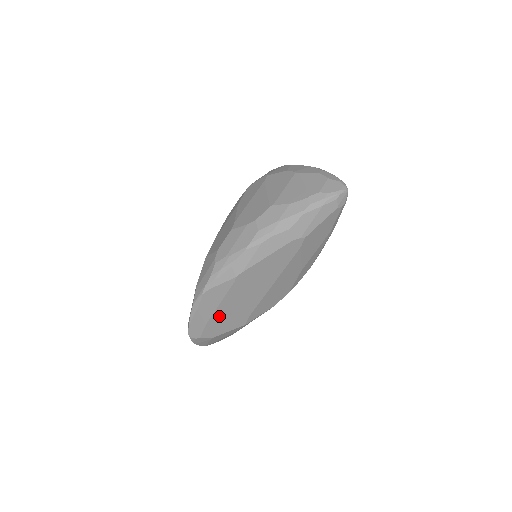
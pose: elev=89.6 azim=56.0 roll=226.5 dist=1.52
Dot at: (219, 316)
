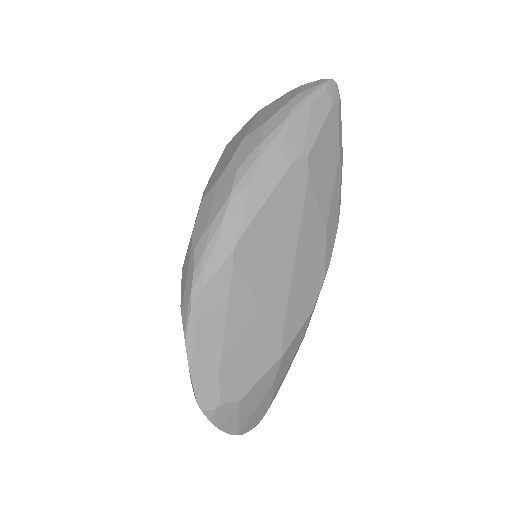
Dot at: (234, 347)
